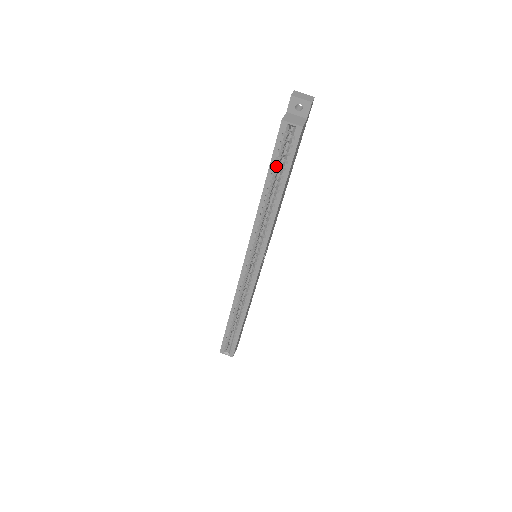
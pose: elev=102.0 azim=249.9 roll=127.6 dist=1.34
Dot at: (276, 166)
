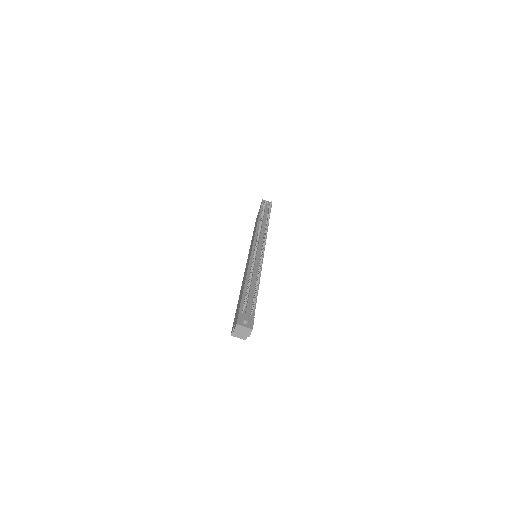
Dot at: occluded
